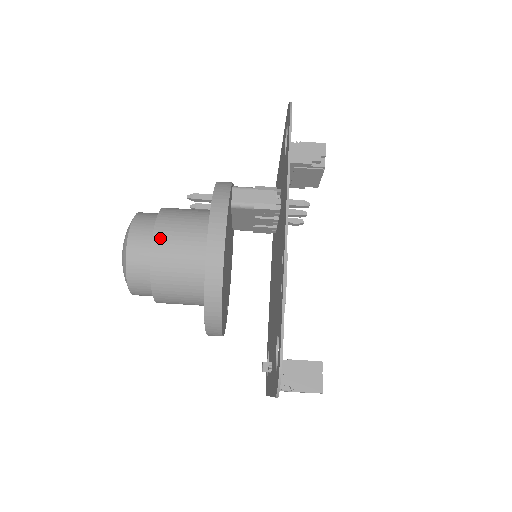
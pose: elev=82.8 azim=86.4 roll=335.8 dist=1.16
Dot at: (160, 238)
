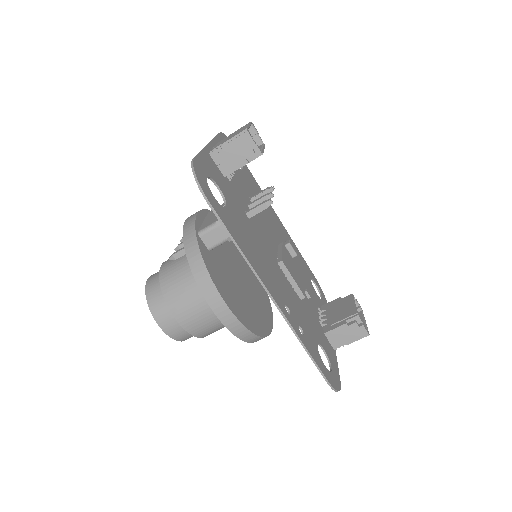
Dot at: (181, 317)
